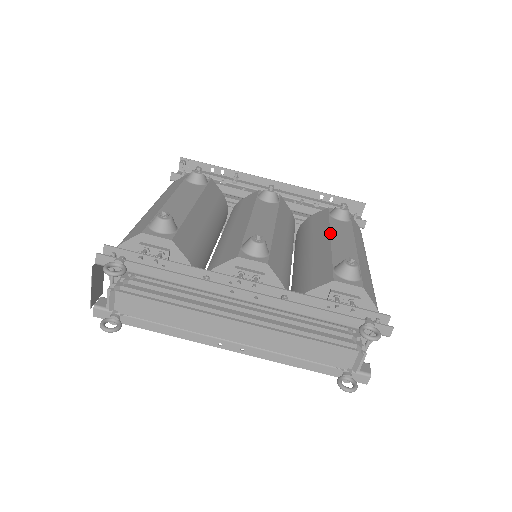
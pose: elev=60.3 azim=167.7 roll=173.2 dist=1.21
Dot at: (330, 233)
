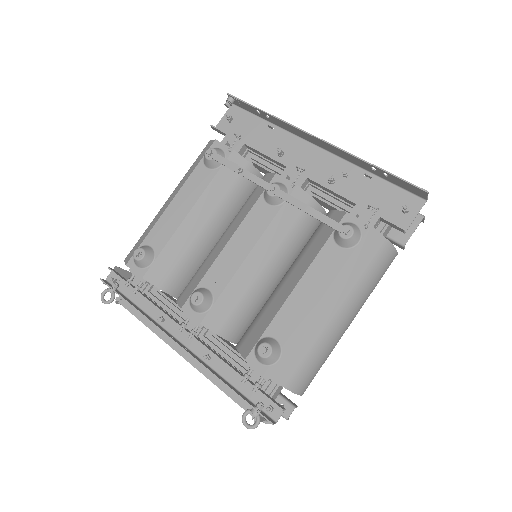
Dot at: (303, 275)
